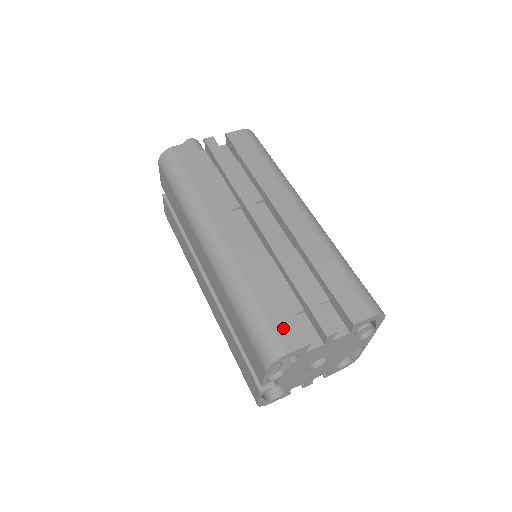
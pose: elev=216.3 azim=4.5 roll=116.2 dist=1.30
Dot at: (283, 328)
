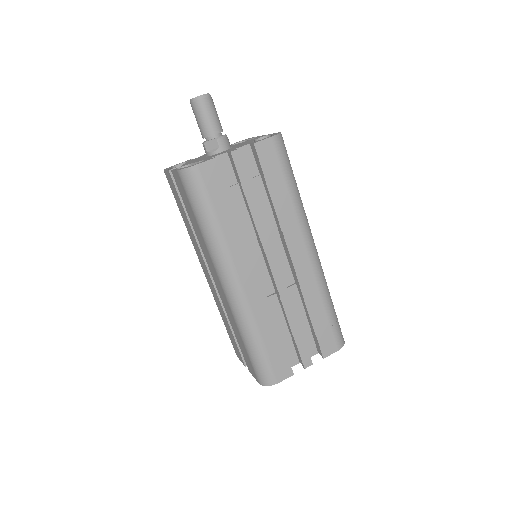
Dot at: (278, 365)
